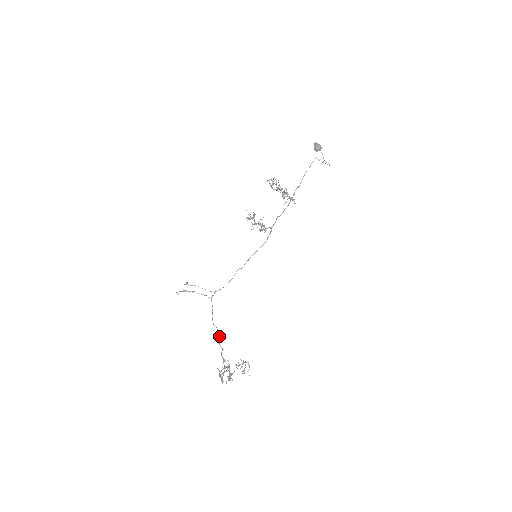
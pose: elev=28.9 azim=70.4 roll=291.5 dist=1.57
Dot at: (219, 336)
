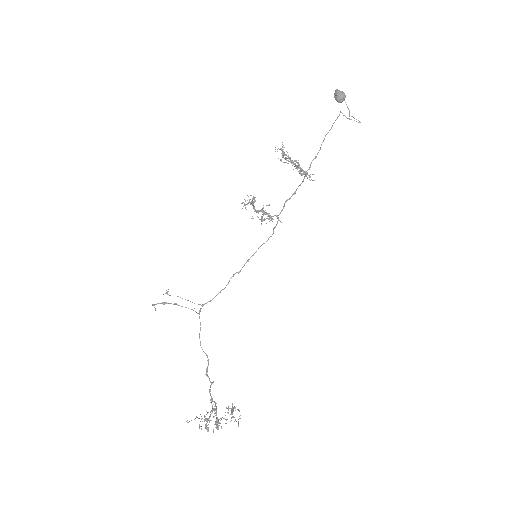
Dot at: (208, 365)
